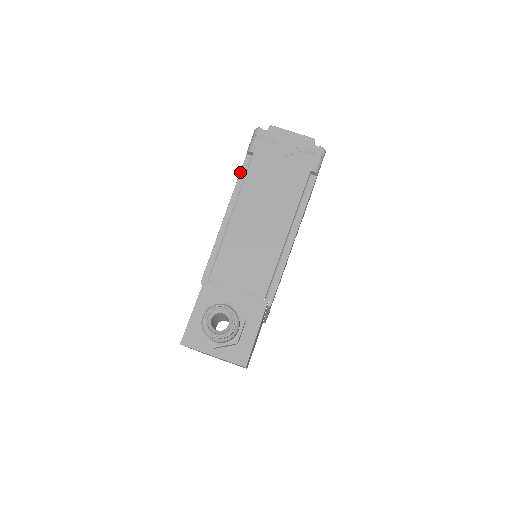
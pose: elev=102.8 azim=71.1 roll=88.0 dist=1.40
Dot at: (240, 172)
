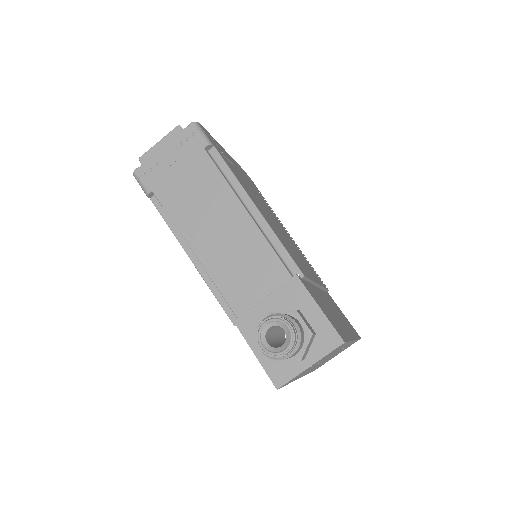
Dot at: occluded
